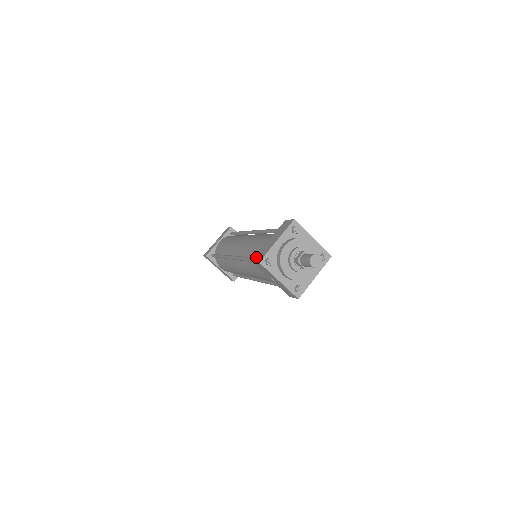
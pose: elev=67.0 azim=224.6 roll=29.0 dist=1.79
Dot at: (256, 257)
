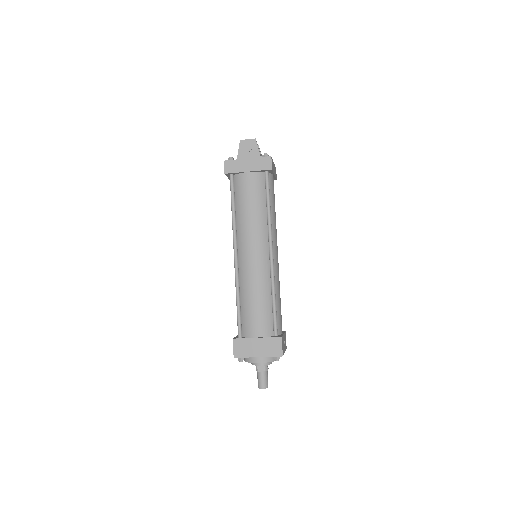
Dot at: occluded
